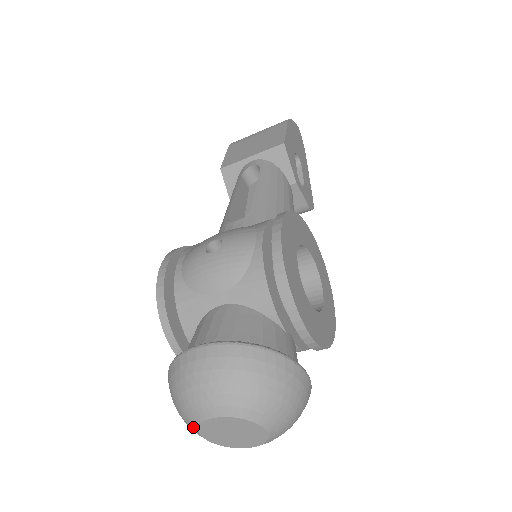
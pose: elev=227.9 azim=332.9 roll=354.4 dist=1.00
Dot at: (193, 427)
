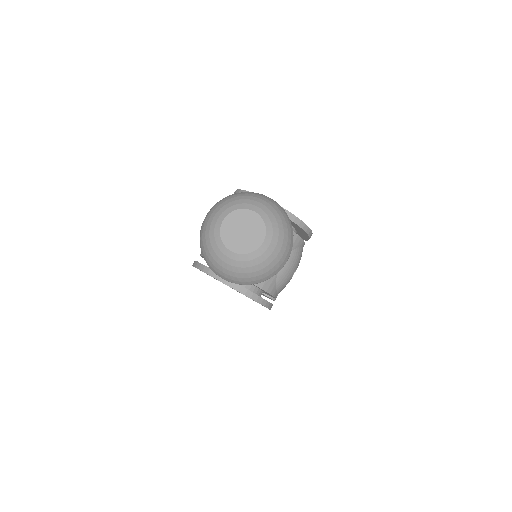
Dot at: (221, 247)
